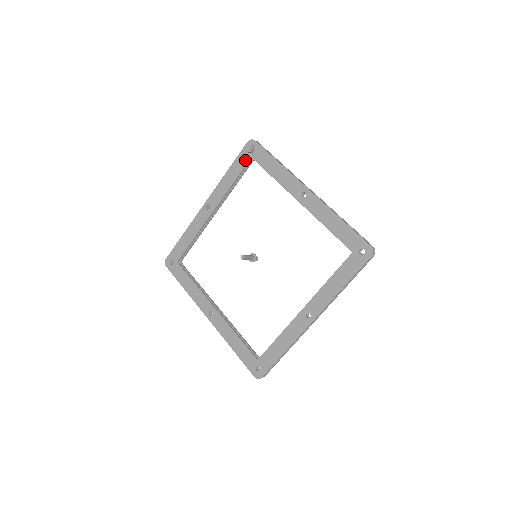
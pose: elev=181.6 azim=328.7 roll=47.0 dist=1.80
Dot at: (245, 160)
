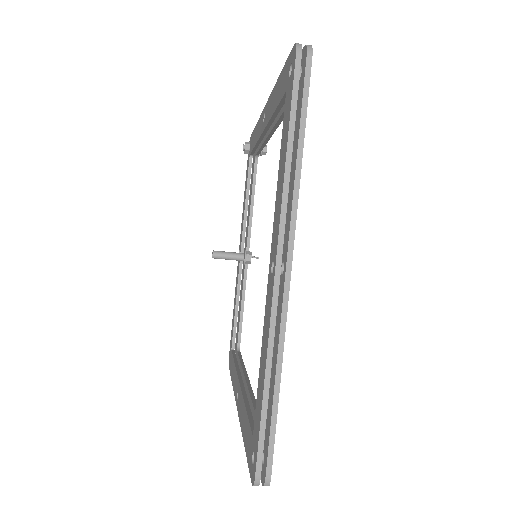
Dot at: (248, 165)
